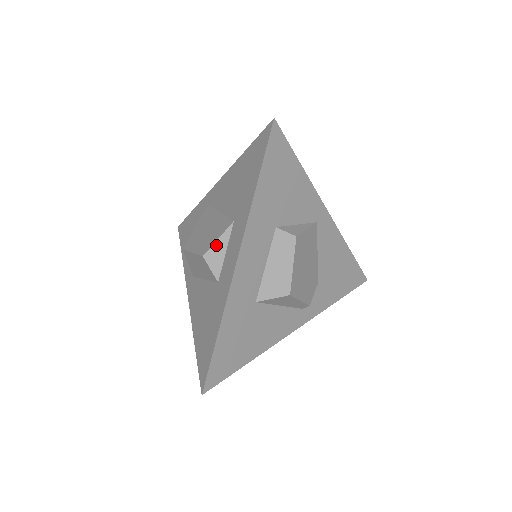
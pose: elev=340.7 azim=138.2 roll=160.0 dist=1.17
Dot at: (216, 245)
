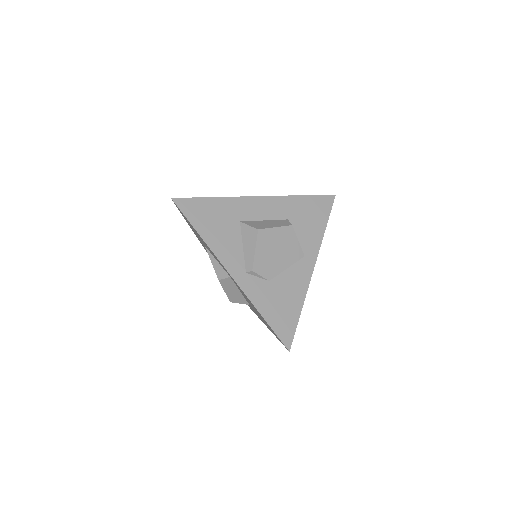
Dot at: occluded
